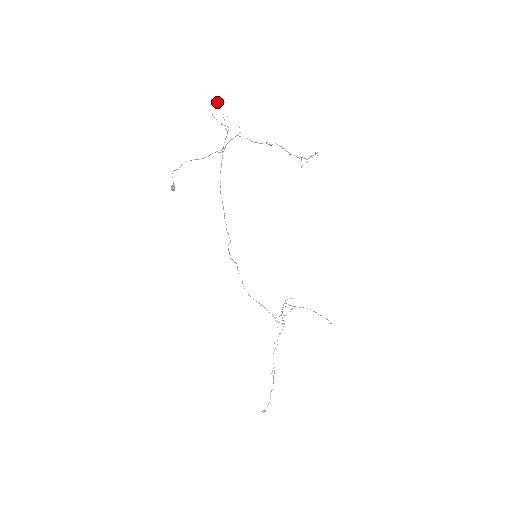
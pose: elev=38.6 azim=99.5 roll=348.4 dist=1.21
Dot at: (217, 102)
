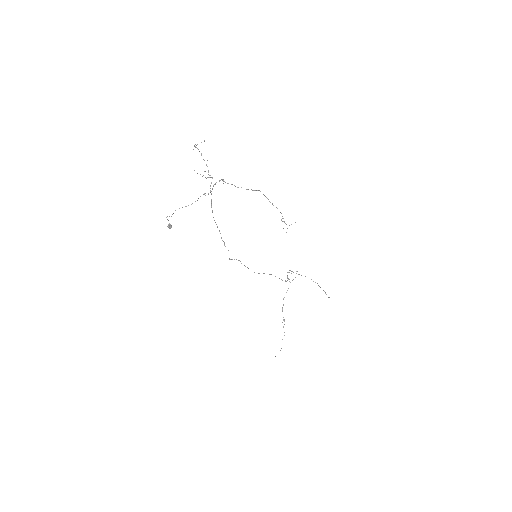
Dot at: (198, 149)
